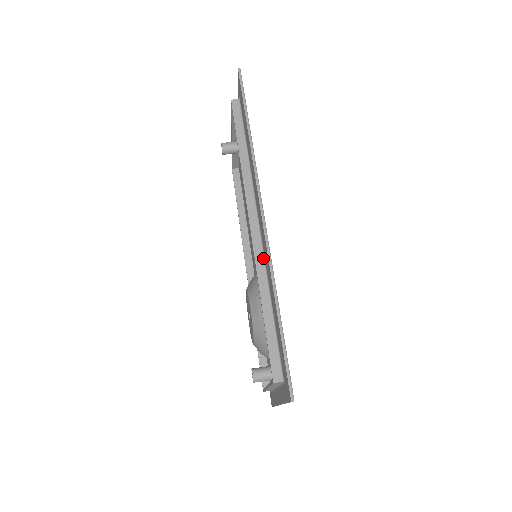
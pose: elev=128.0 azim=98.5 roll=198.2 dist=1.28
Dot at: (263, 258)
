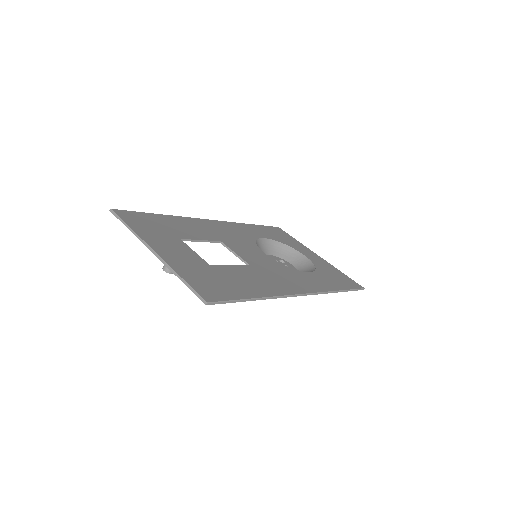
Dot at: occluded
